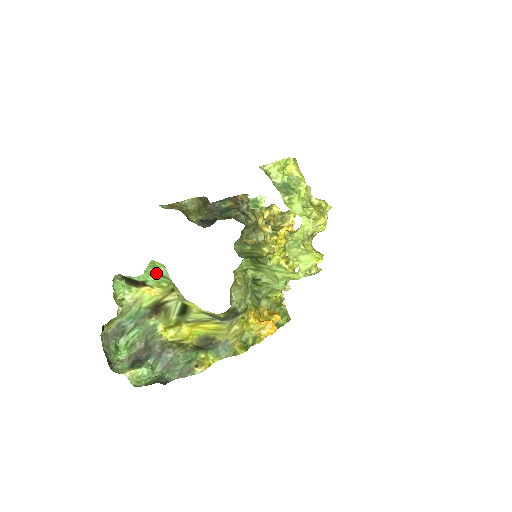
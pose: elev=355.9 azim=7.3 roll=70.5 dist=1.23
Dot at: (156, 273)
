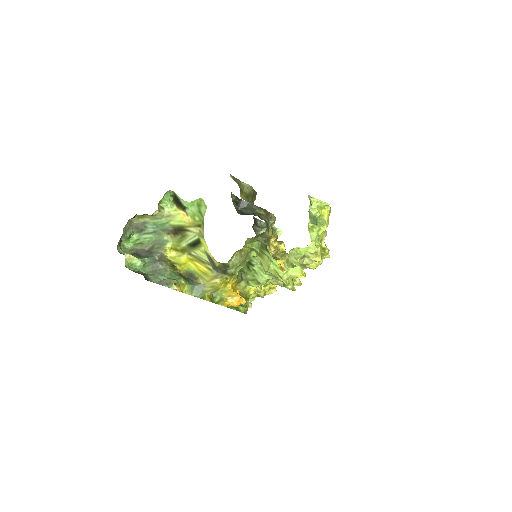
Dot at: (197, 208)
